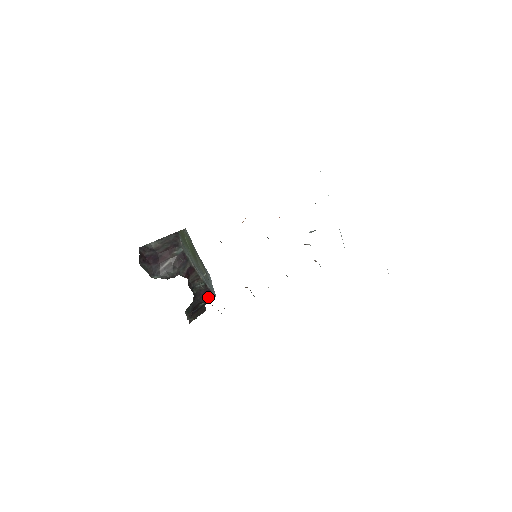
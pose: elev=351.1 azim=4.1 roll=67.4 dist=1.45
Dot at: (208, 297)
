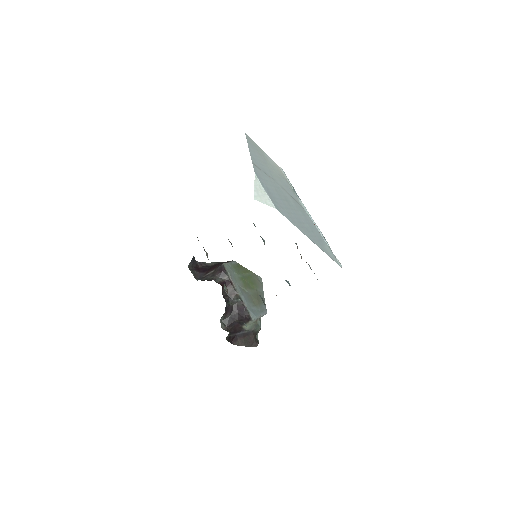
Dot at: (244, 315)
